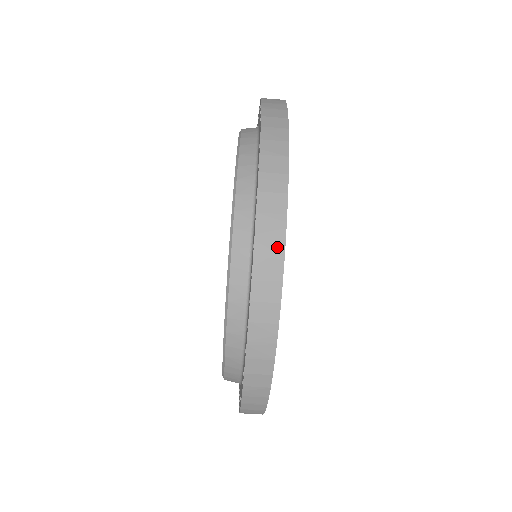
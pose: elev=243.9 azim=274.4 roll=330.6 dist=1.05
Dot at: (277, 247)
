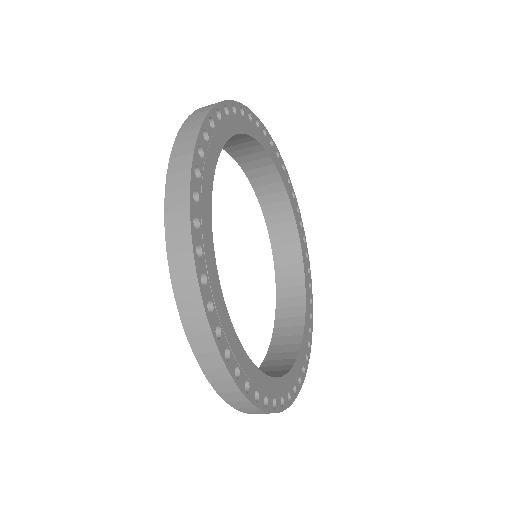
Dot at: (183, 219)
